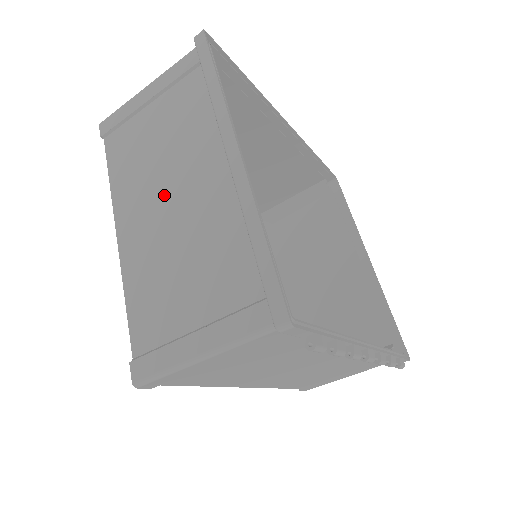
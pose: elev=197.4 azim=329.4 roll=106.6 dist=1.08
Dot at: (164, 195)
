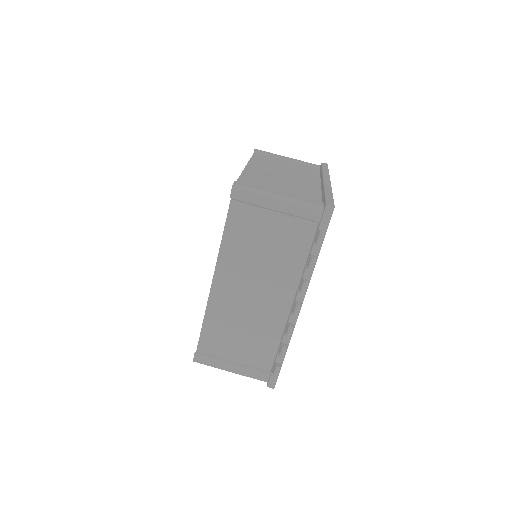
Dot at: (282, 172)
